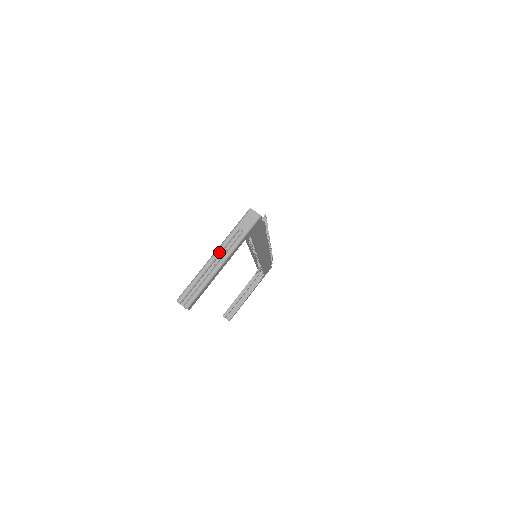
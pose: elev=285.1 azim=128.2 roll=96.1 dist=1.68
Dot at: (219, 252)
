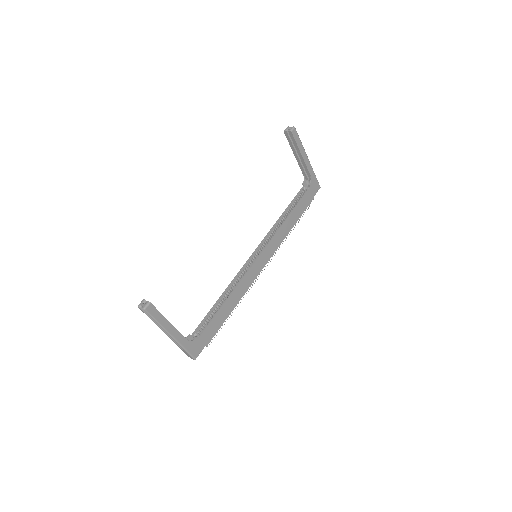
Dot at: occluded
